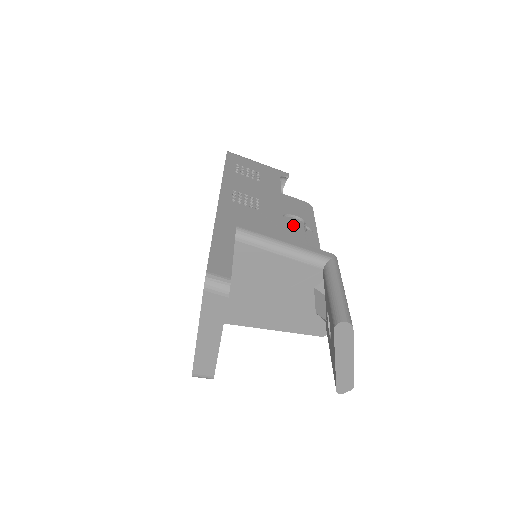
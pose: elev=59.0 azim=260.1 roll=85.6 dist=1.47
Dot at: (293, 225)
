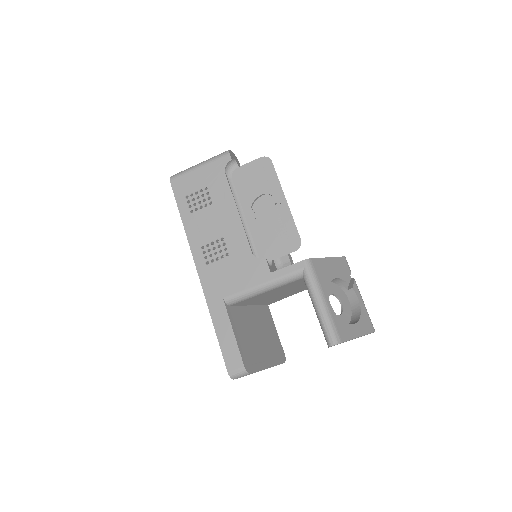
Dot at: (265, 210)
